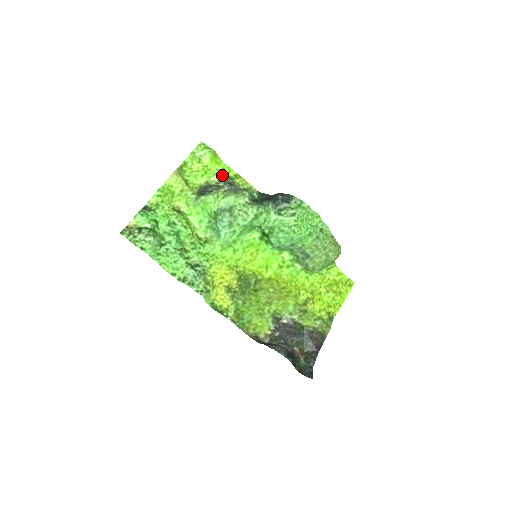
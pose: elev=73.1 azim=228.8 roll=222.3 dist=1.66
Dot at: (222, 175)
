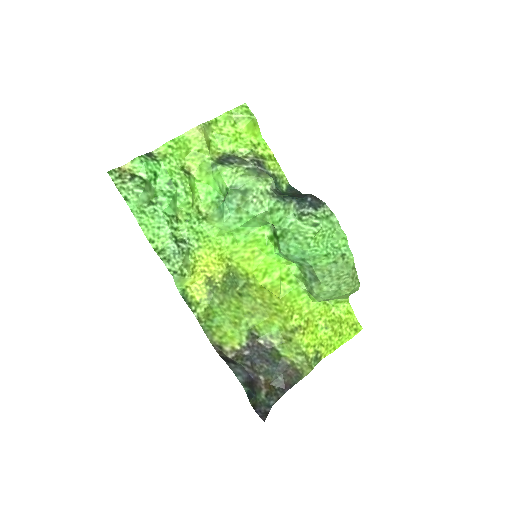
Dot at: (254, 150)
